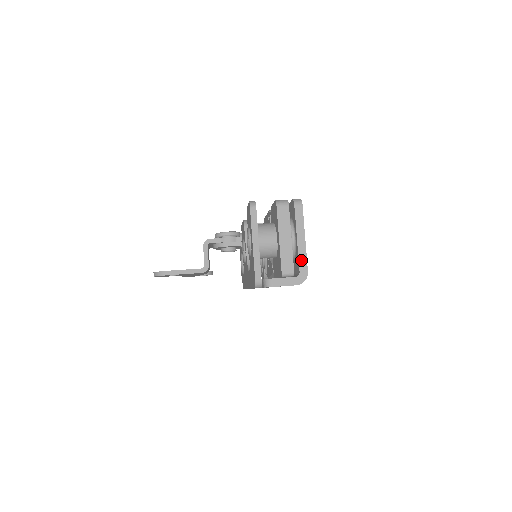
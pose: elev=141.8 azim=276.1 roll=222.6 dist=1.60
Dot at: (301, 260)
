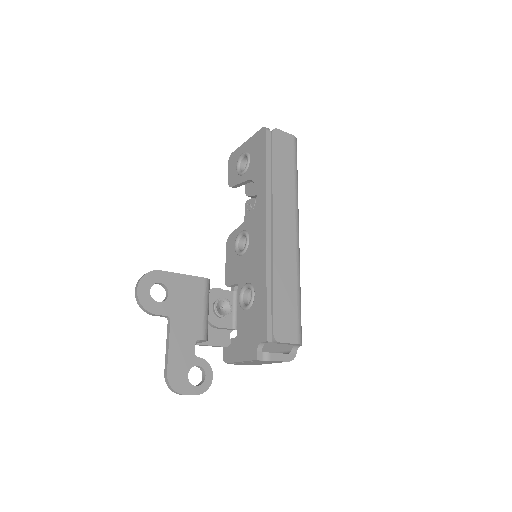
Dot at: occluded
